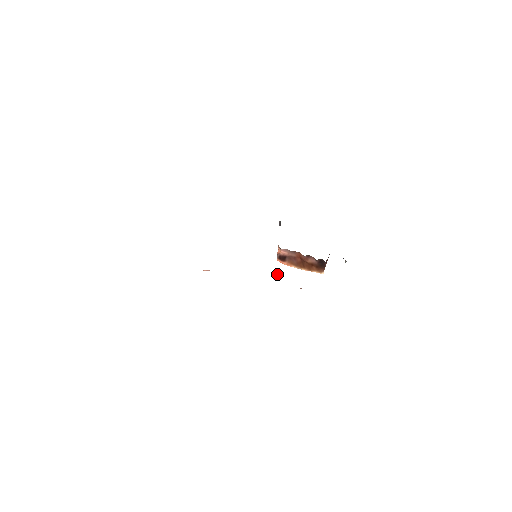
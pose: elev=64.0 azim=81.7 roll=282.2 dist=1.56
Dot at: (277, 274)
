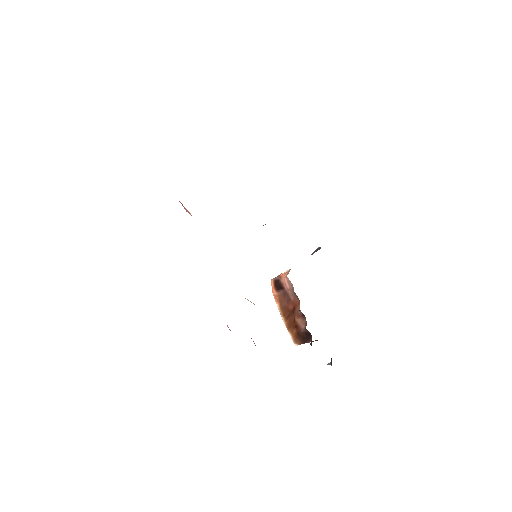
Dot at: occluded
